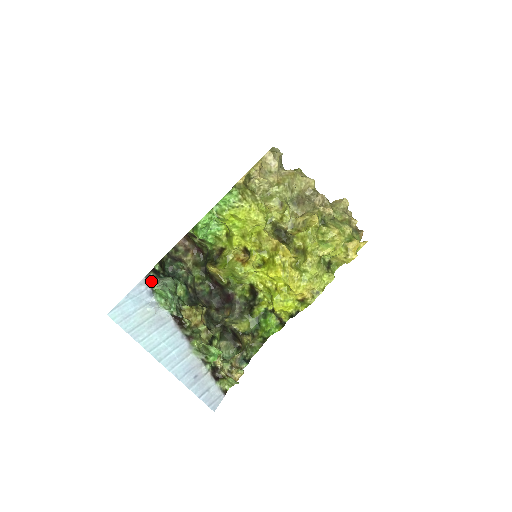
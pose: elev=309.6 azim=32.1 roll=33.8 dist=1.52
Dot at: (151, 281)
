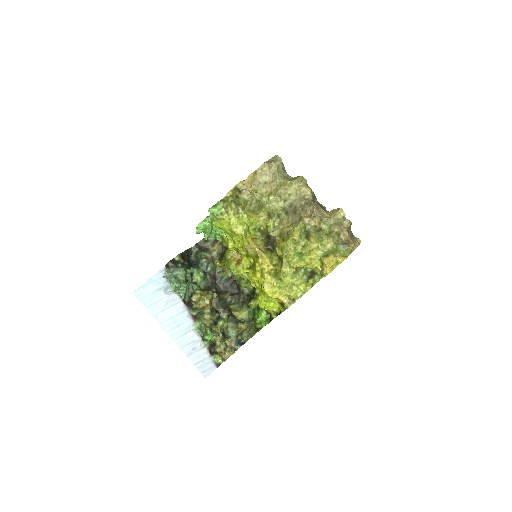
Dot at: (168, 270)
